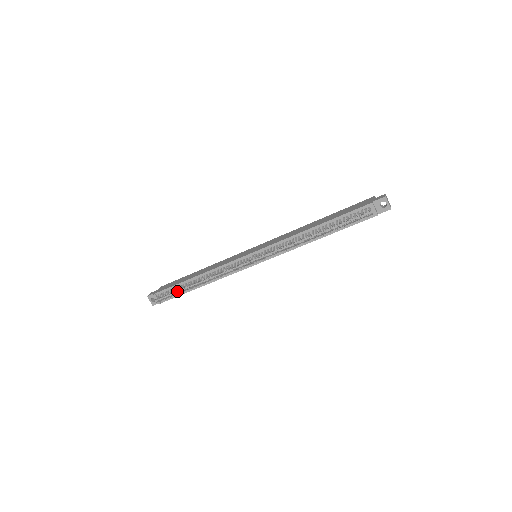
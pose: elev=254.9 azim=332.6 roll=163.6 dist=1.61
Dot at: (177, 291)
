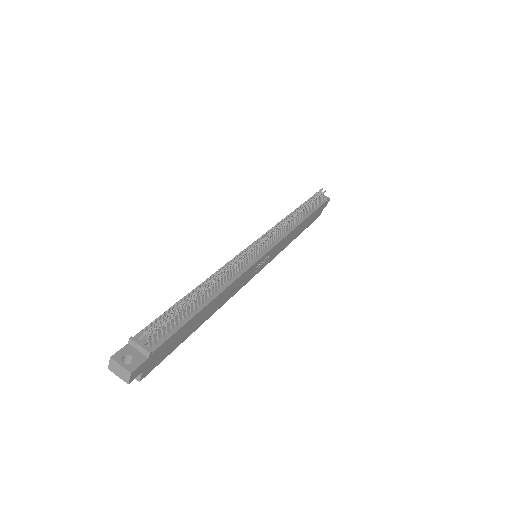
Dot at: (176, 315)
